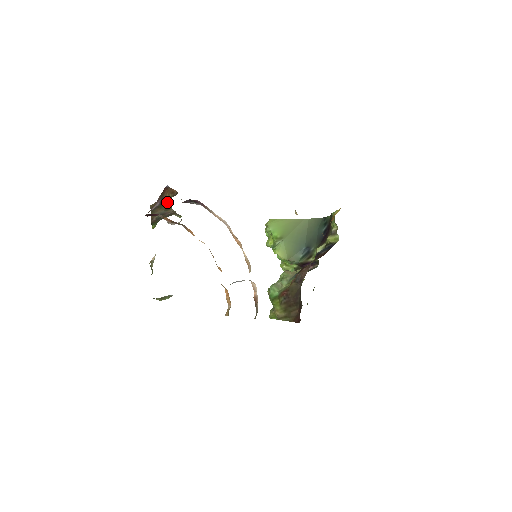
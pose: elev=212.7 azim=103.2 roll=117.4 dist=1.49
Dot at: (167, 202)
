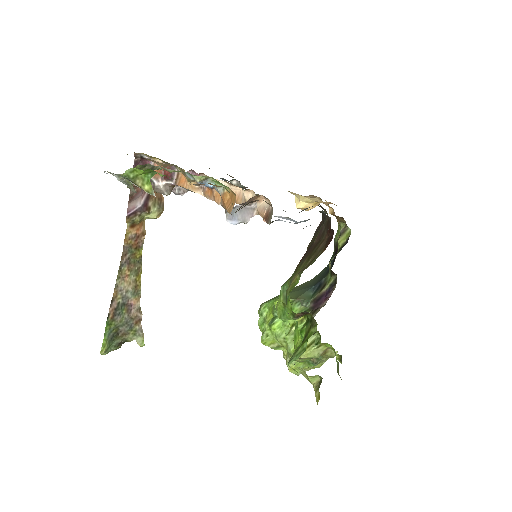
Dot at: (141, 262)
